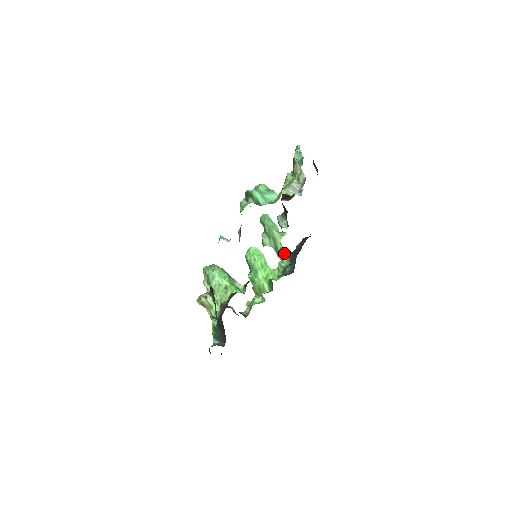
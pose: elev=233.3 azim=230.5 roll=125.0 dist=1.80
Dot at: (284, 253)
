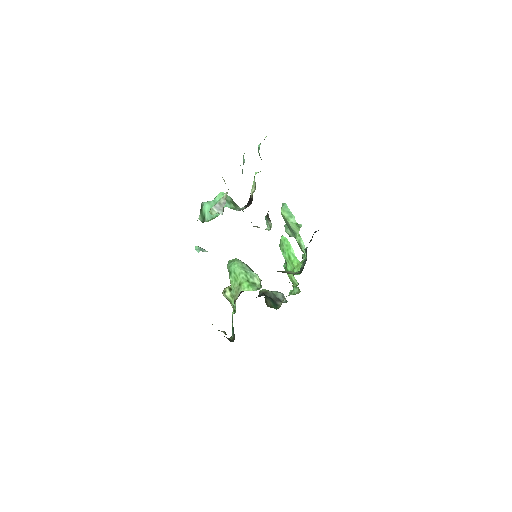
Dot at: (303, 246)
